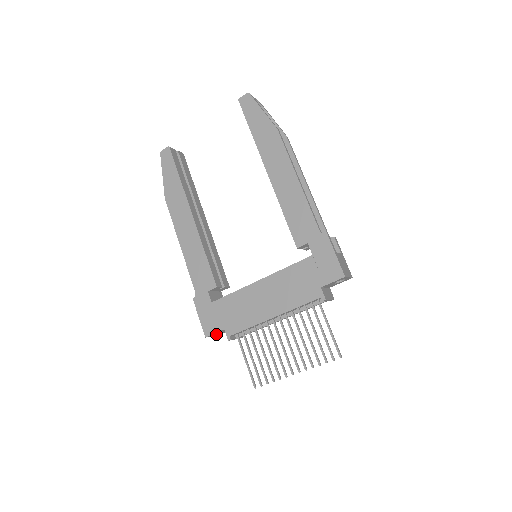
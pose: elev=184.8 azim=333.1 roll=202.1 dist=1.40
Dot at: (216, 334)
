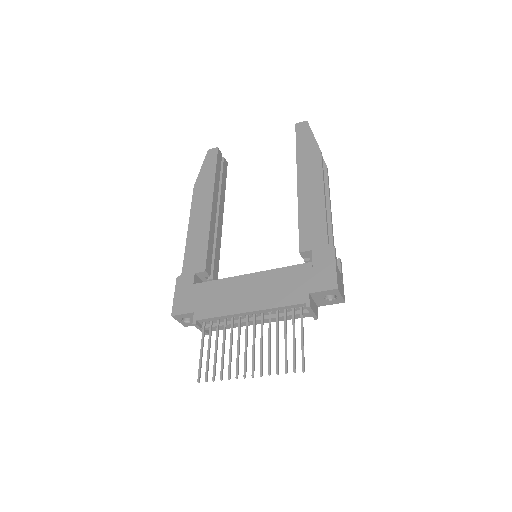
Dot at: (183, 321)
